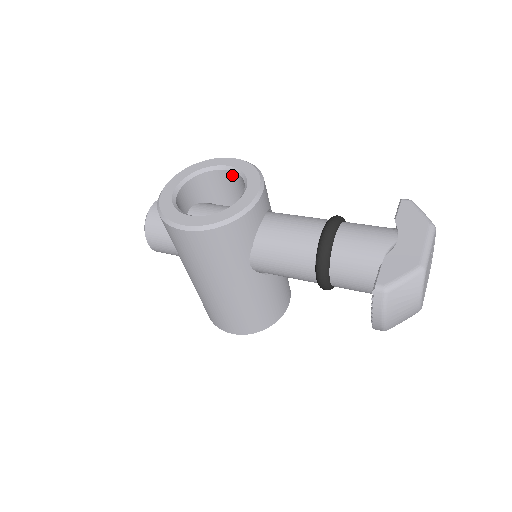
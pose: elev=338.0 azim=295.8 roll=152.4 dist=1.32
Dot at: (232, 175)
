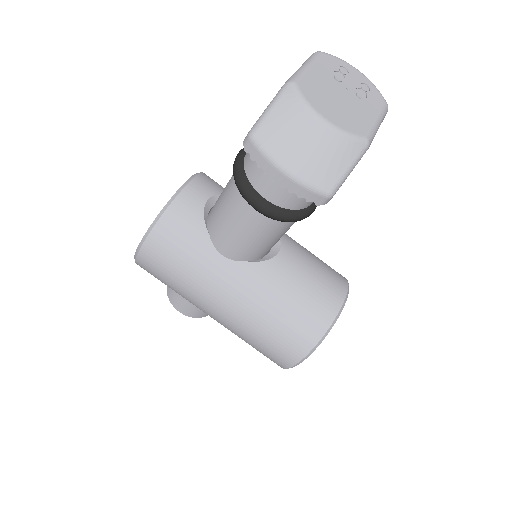
Dot at: occluded
